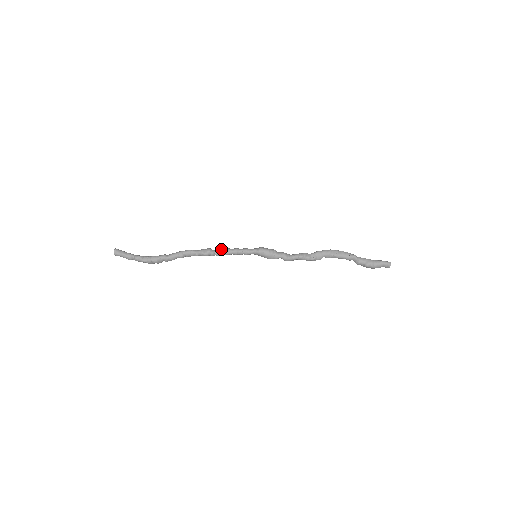
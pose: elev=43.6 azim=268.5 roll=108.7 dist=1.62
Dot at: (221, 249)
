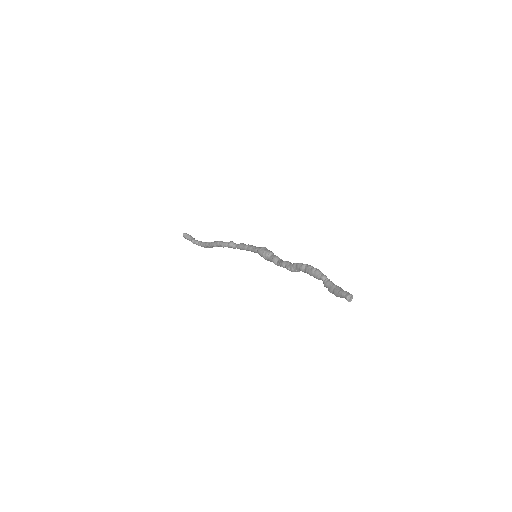
Dot at: occluded
